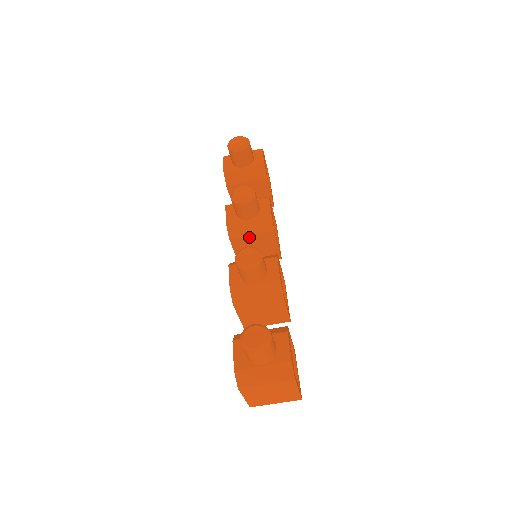
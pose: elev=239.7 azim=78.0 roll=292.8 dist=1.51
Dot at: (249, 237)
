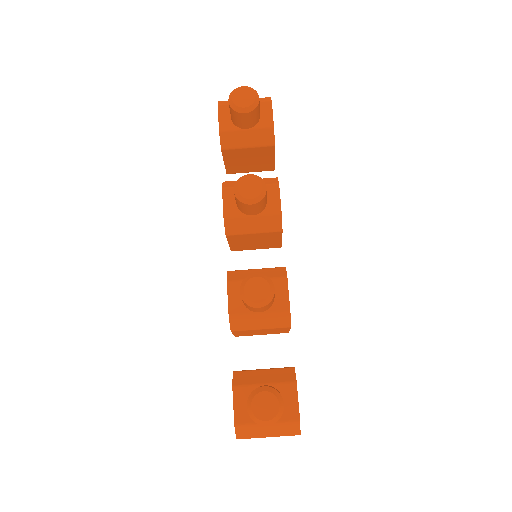
Dot at: (250, 234)
